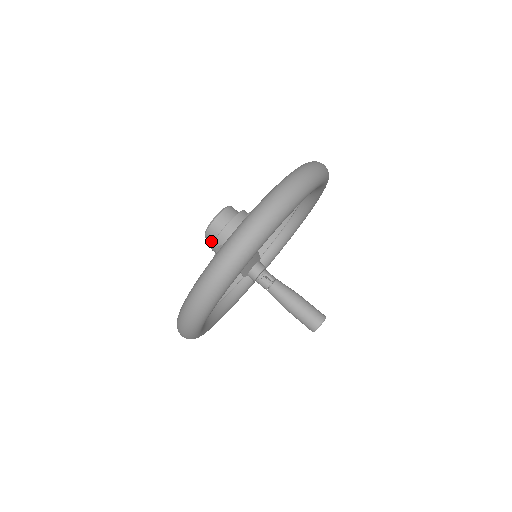
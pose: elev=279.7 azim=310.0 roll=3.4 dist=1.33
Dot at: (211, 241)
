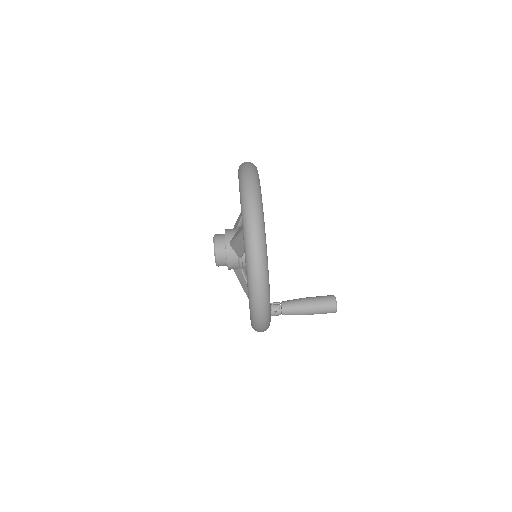
Dot at: (222, 251)
